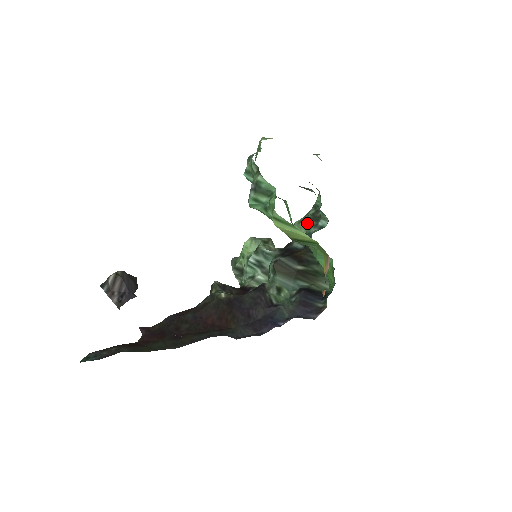
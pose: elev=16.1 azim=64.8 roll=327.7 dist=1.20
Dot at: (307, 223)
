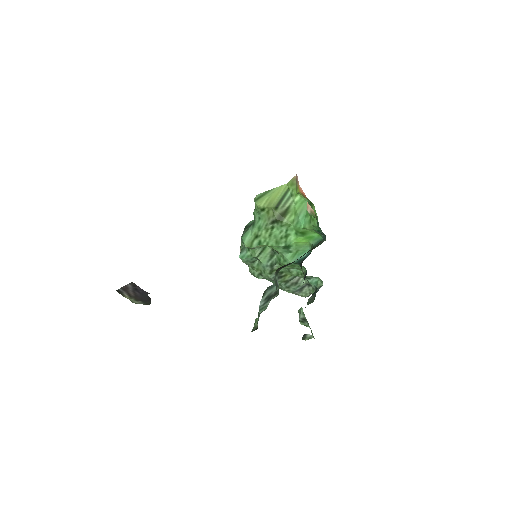
Dot at: (309, 301)
